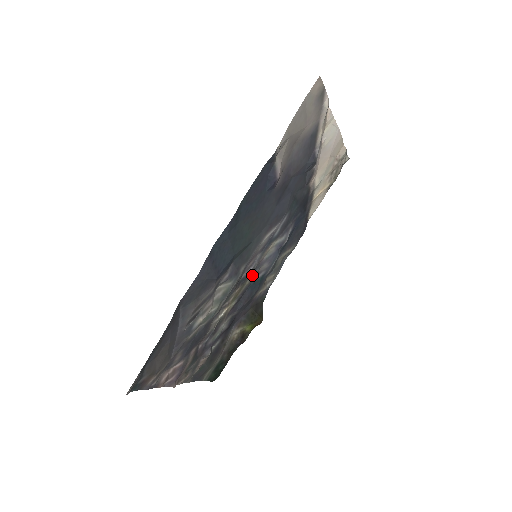
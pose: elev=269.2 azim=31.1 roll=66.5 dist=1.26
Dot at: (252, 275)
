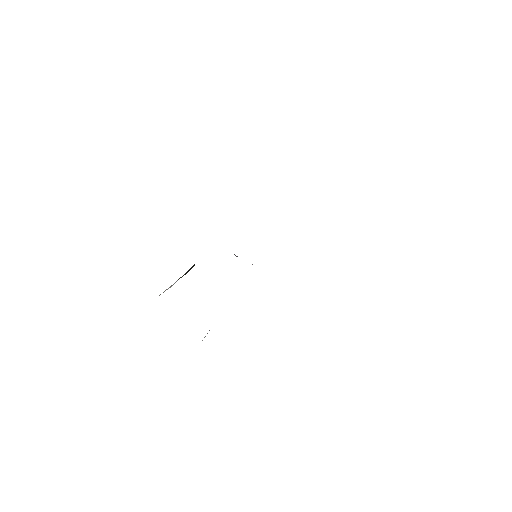
Dot at: occluded
